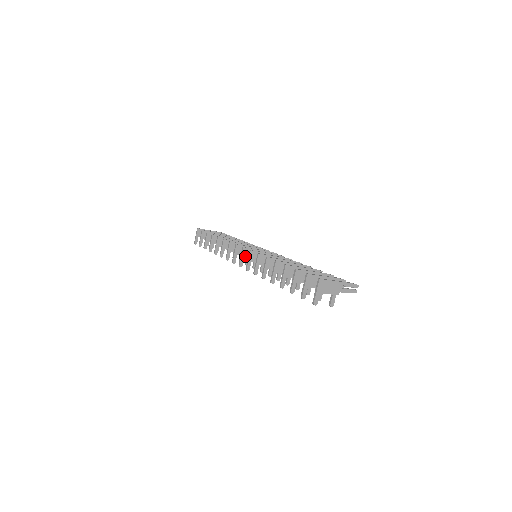
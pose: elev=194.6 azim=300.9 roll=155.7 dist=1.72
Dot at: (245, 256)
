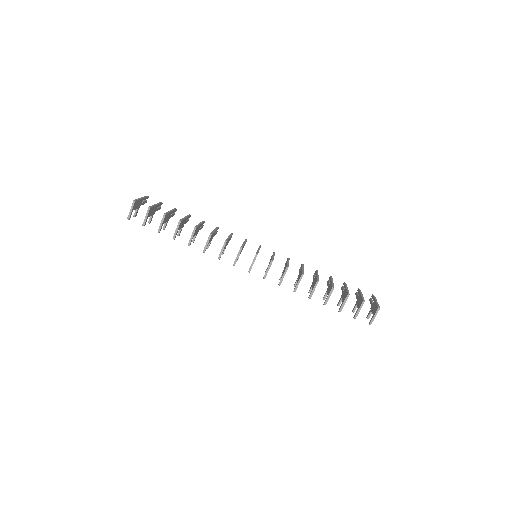
Dot at: occluded
